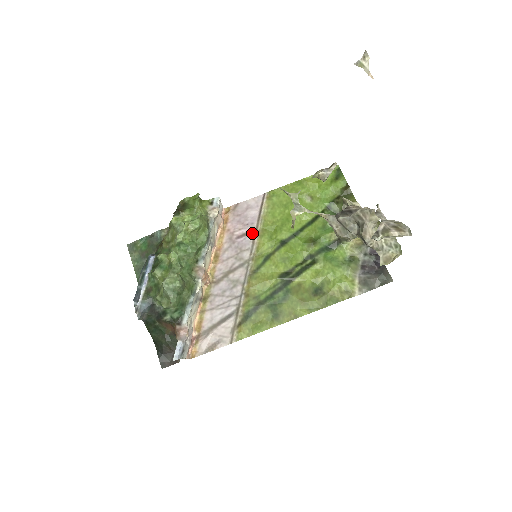
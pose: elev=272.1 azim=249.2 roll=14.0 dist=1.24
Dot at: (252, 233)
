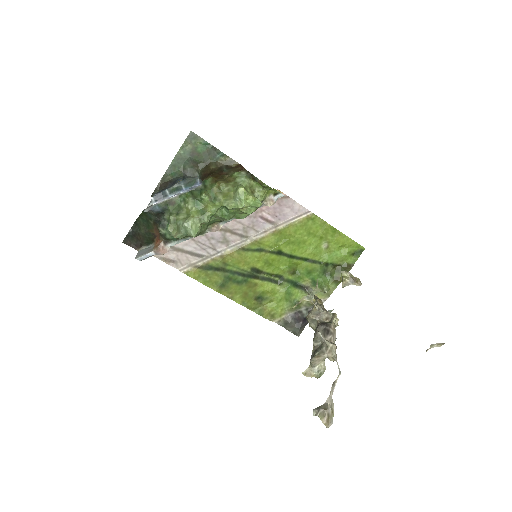
Dot at: (272, 225)
